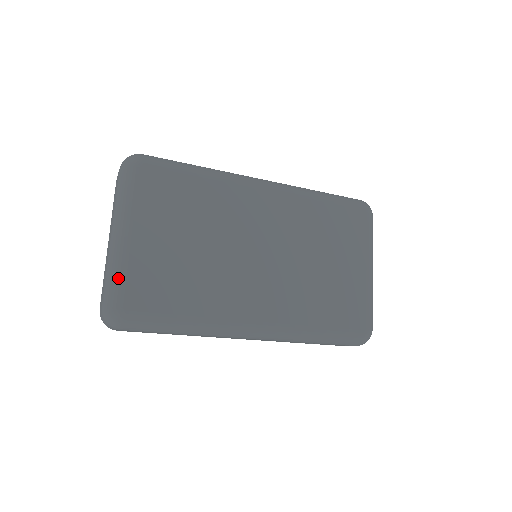
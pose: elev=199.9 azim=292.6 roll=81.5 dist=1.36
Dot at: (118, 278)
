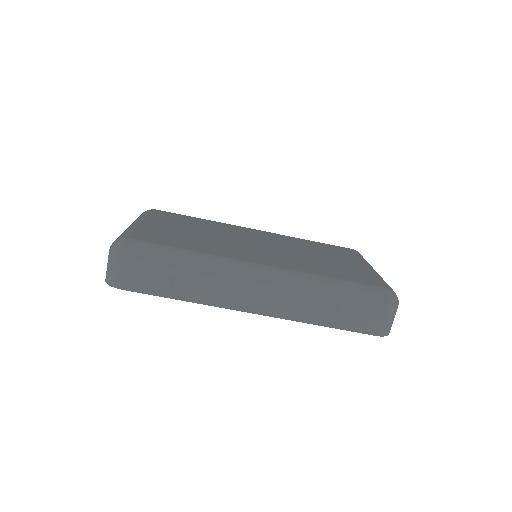
Dot at: (128, 231)
